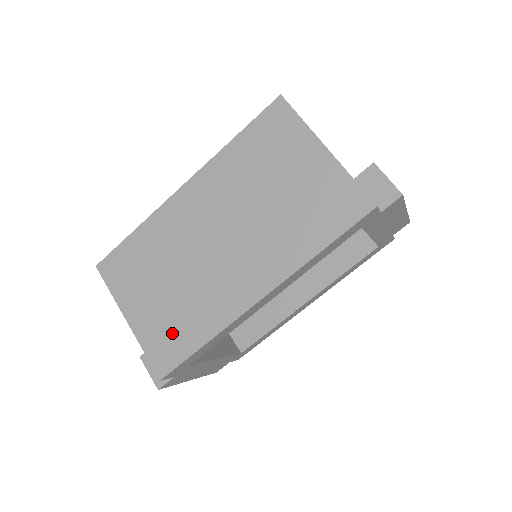
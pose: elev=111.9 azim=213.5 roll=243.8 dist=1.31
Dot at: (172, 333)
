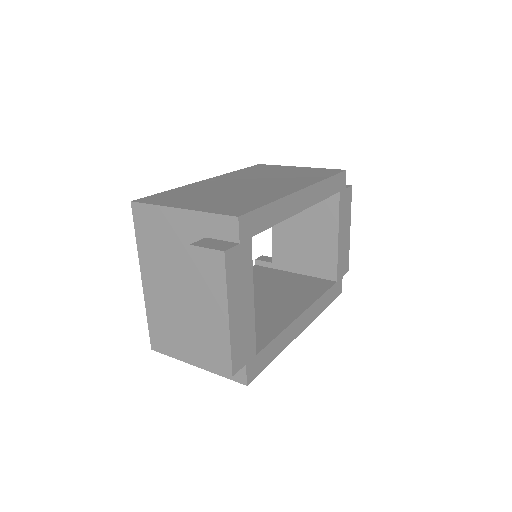
Dot at: (235, 204)
